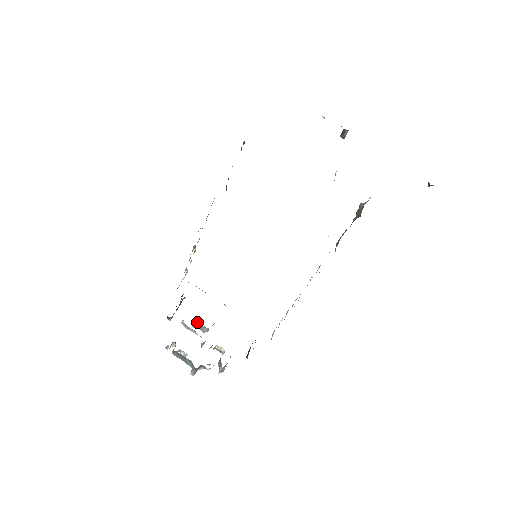
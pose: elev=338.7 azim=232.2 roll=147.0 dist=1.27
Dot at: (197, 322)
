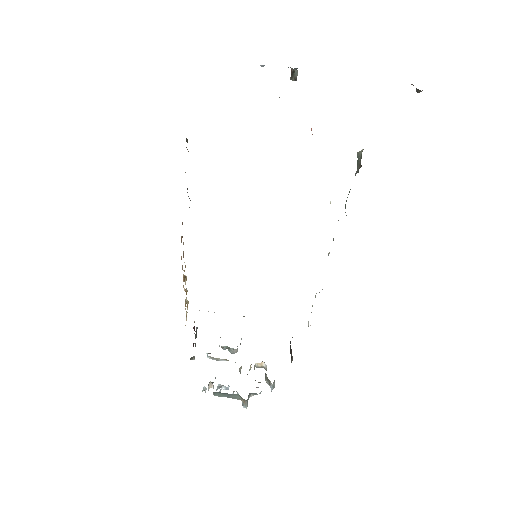
Dot at: occluded
